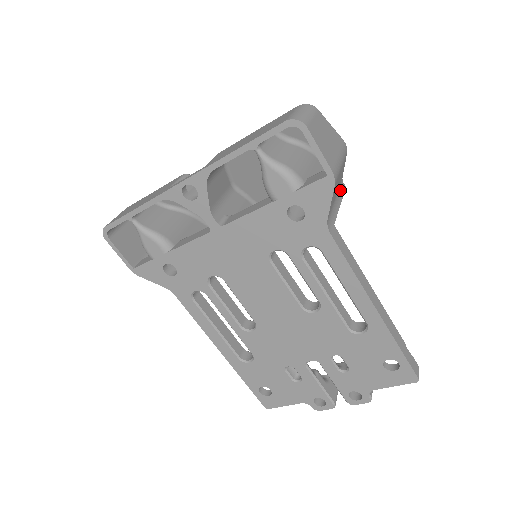
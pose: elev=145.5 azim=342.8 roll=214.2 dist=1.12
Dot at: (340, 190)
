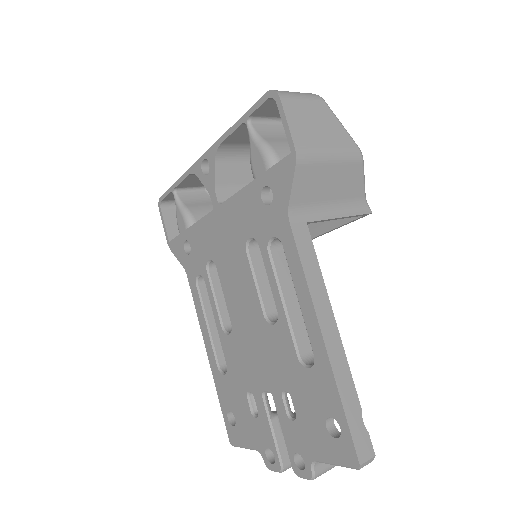
Dot at: (353, 207)
